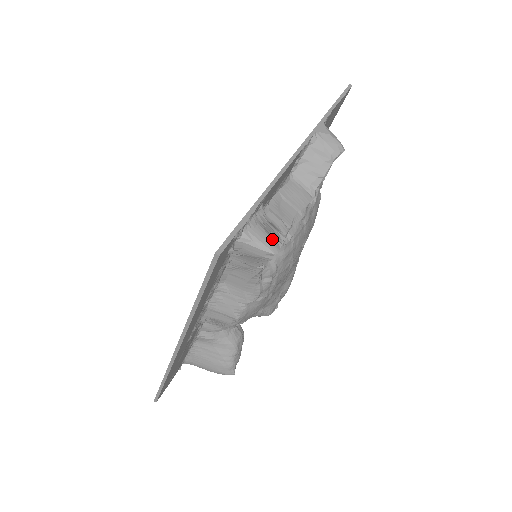
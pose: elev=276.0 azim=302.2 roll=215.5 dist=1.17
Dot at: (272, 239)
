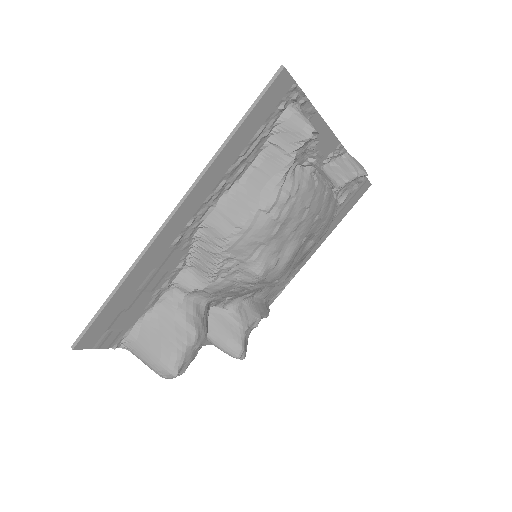
Dot at: (314, 127)
